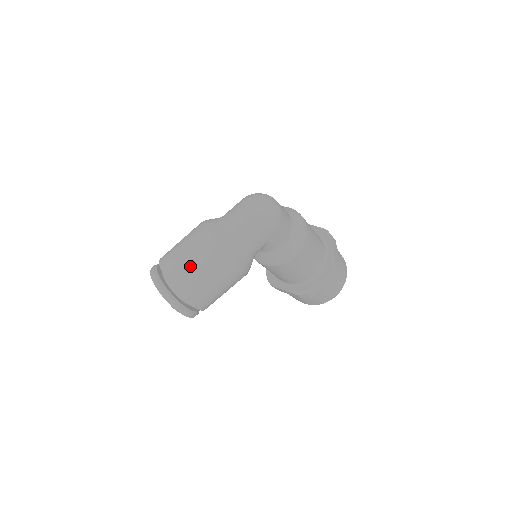
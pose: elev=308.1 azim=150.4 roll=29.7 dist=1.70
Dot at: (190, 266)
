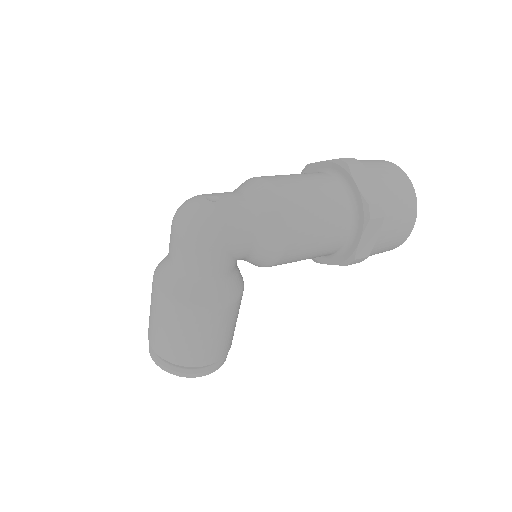
Dot at: (163, 332)
